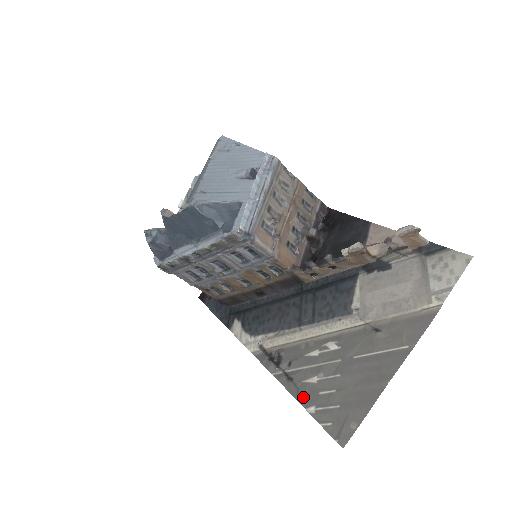
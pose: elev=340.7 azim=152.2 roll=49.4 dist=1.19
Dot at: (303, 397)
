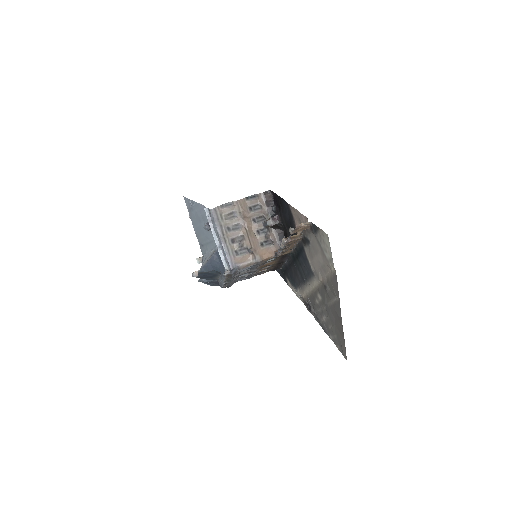
Dot at: (325, 331)
